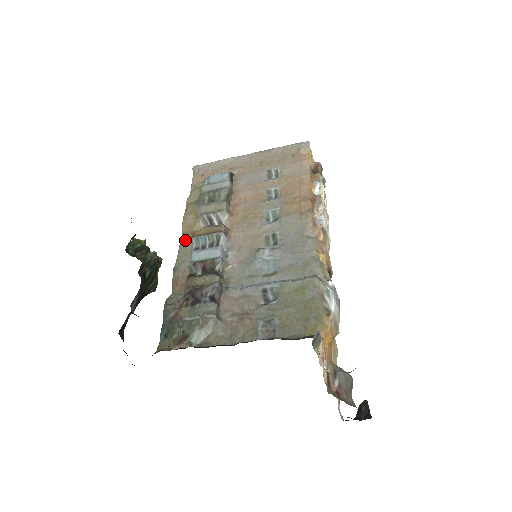
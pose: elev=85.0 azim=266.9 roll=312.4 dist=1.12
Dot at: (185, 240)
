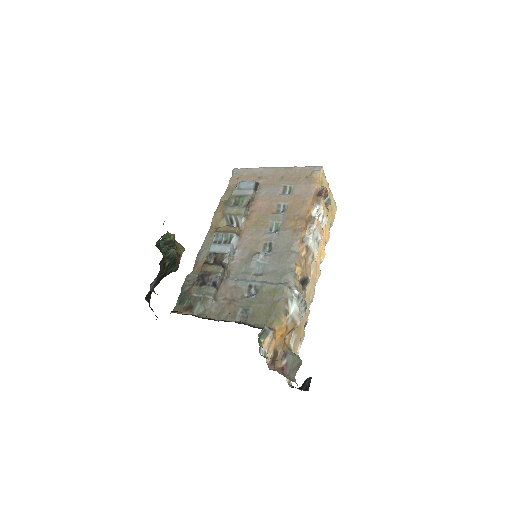
Dot at: (210, 232)
